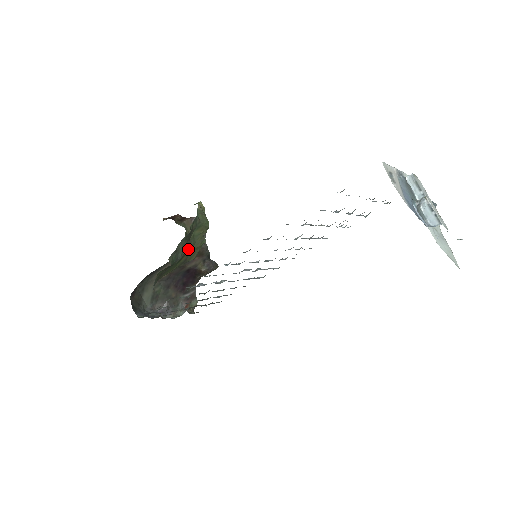
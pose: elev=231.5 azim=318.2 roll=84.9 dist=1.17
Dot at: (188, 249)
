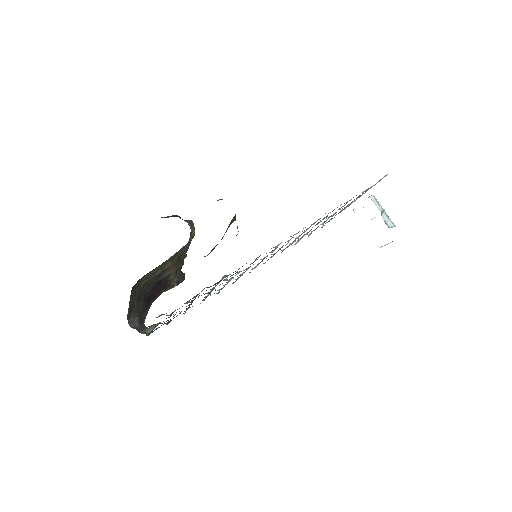
Dot at: occluded
